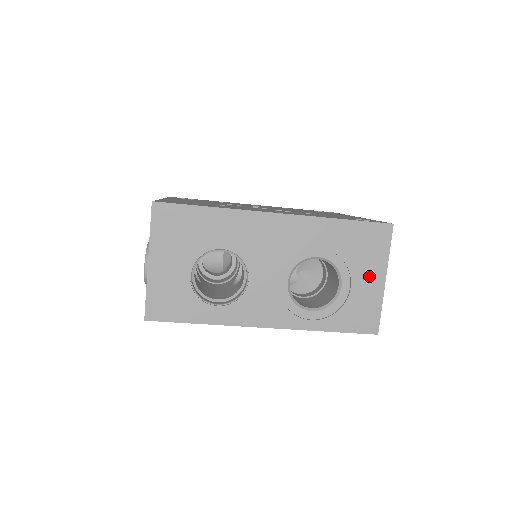
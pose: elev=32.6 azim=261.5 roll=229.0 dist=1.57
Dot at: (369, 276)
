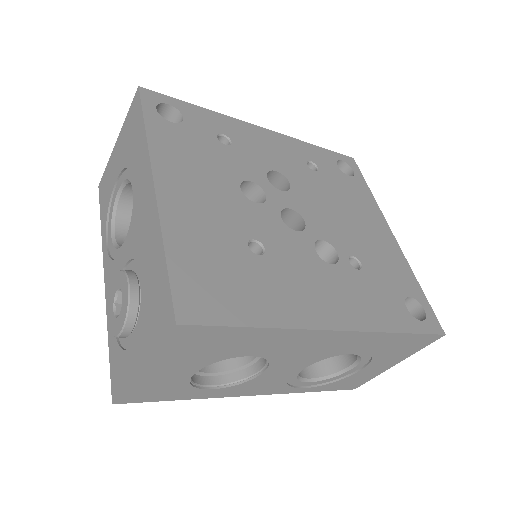
Dot at: (385, 363)
